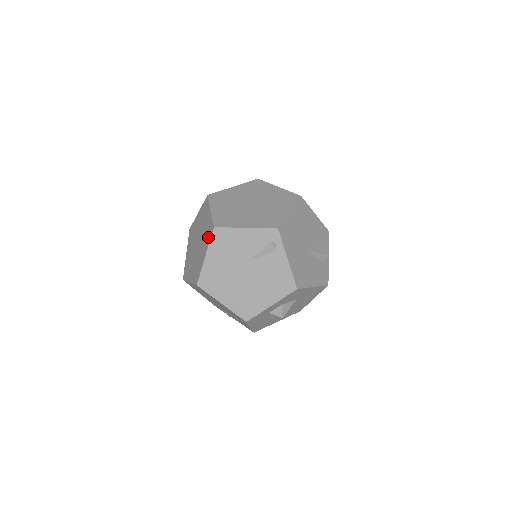
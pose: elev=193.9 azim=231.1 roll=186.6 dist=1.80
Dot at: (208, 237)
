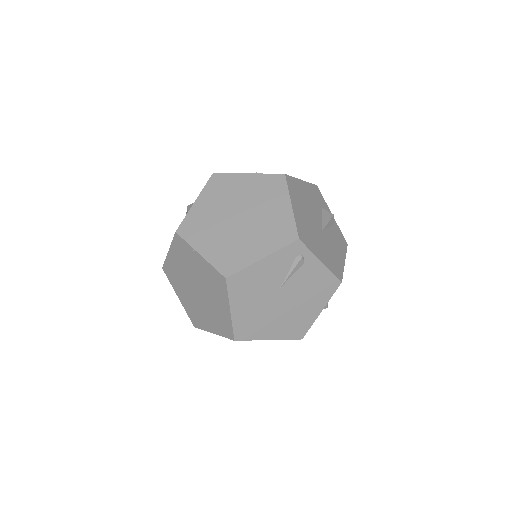
Dot at: (220, 289)
